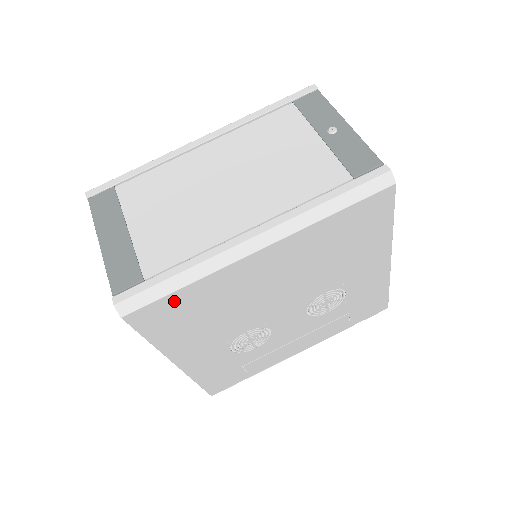
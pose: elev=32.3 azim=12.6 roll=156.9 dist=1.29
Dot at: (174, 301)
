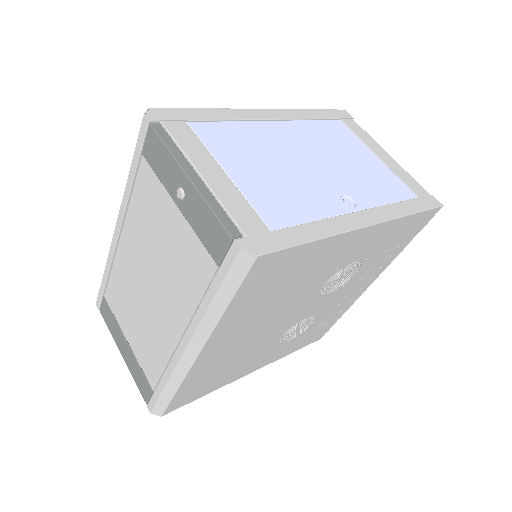
Dot at: (183, 393)
